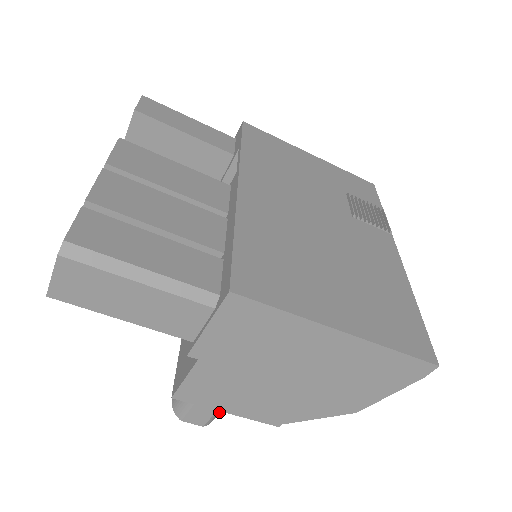
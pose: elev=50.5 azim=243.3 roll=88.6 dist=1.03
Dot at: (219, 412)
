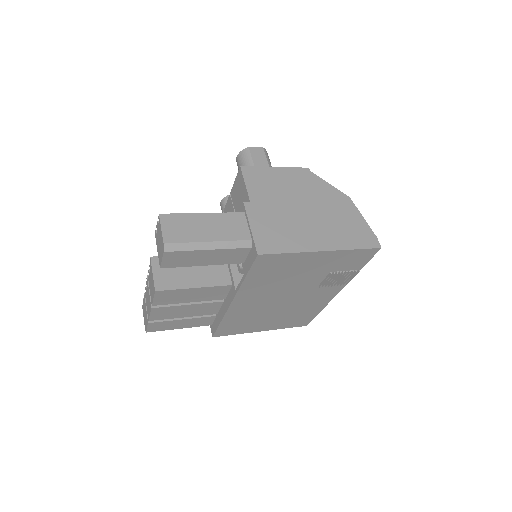
Dot at: occluded
